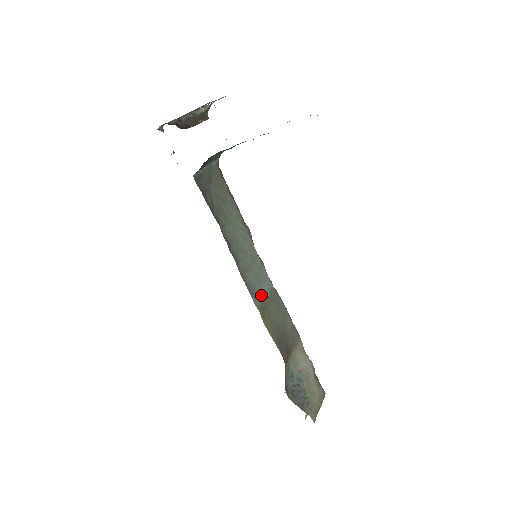
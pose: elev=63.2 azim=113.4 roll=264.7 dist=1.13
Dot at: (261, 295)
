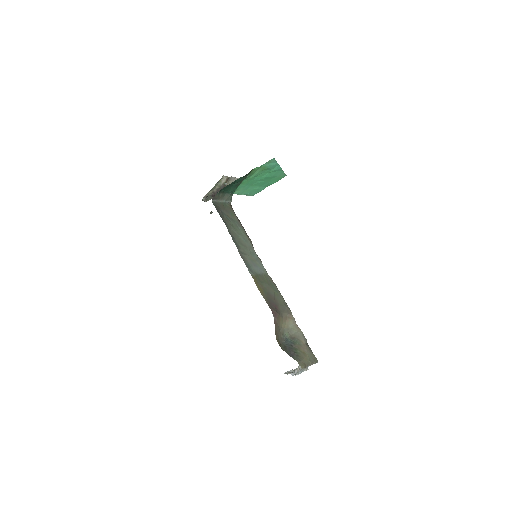
Dot at: (256, 272)
